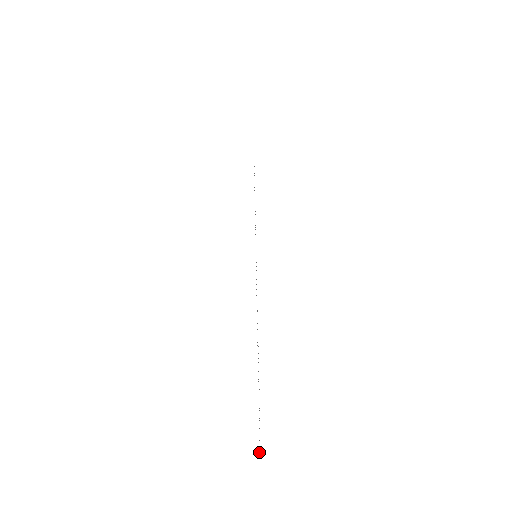
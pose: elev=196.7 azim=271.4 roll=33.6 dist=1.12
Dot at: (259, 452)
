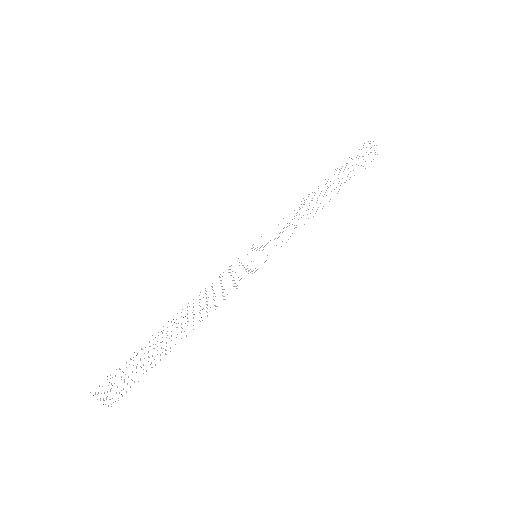
Dot at: occluded
